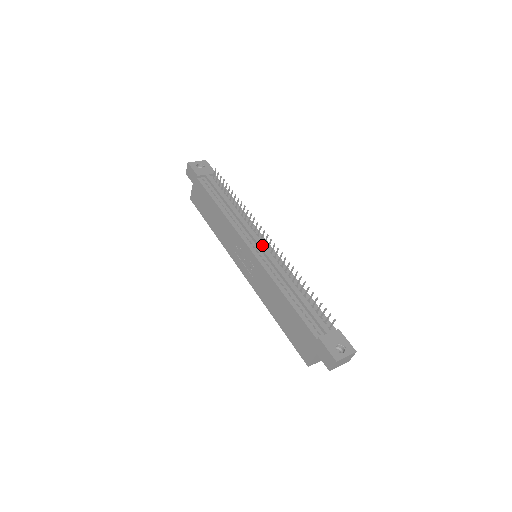
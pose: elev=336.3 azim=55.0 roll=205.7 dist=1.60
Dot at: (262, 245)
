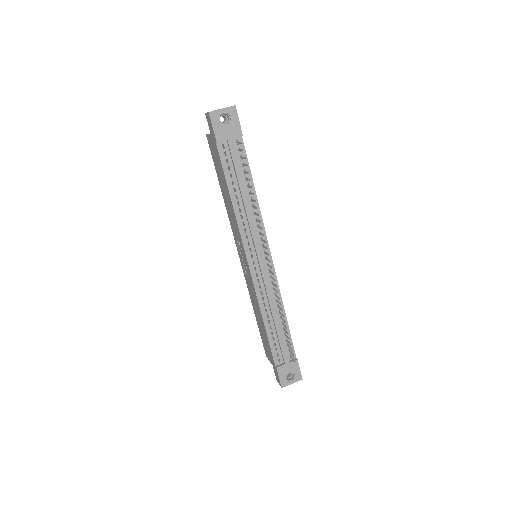
Dot at: (262, 264)
